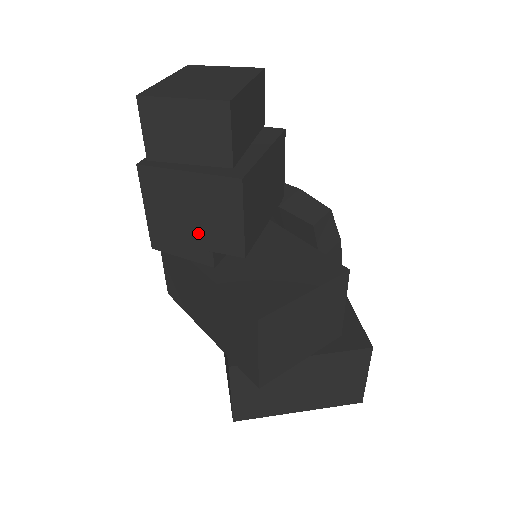
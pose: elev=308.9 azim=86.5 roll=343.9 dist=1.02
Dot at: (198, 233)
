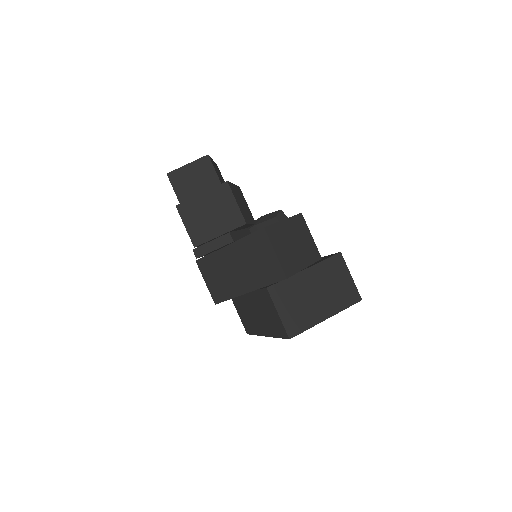
Dot at: (218, 225)
